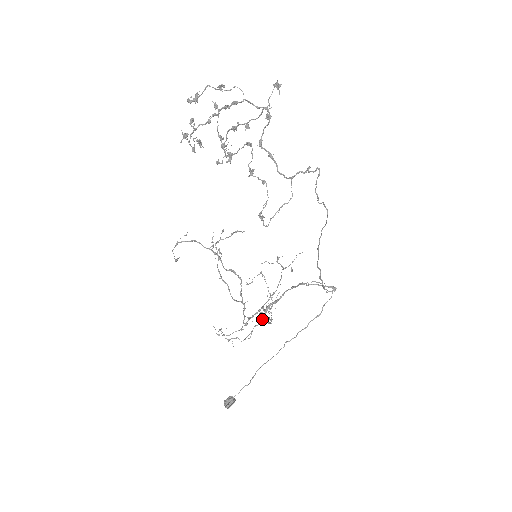
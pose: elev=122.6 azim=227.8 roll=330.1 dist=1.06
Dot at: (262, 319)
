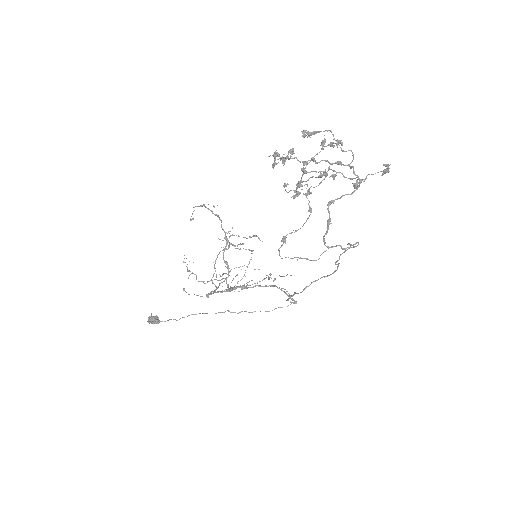
Dot at: occluded
